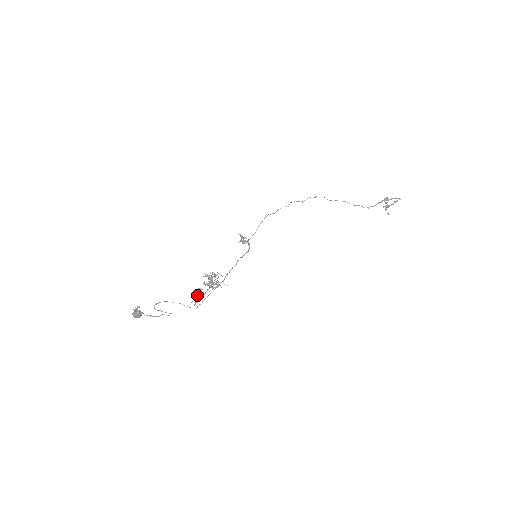
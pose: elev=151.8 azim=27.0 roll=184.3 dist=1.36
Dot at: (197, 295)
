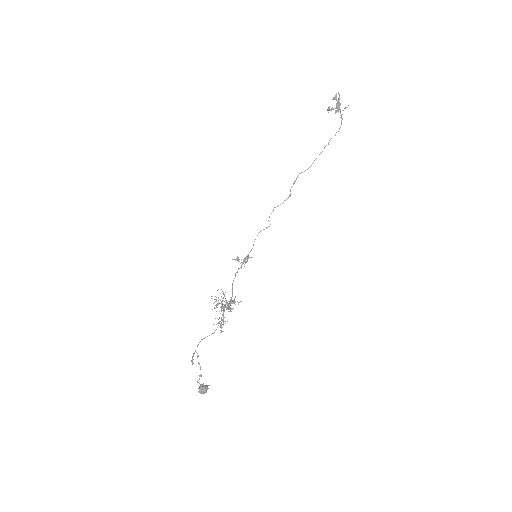
Dot at: (221, 325)
